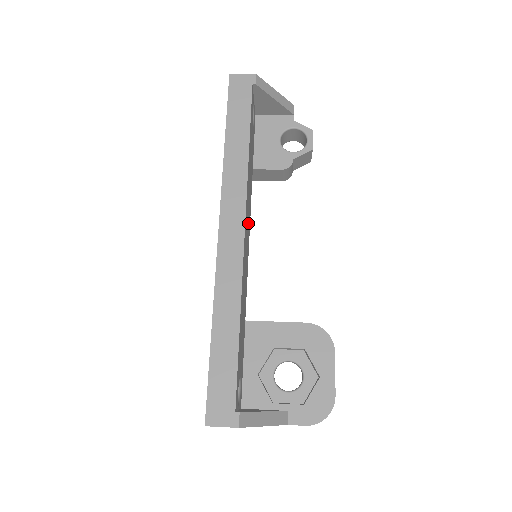
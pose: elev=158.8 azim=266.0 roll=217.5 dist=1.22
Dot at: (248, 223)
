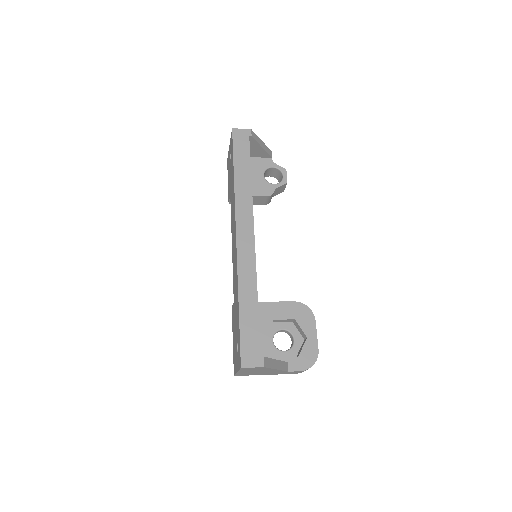
Dot at: occluded
